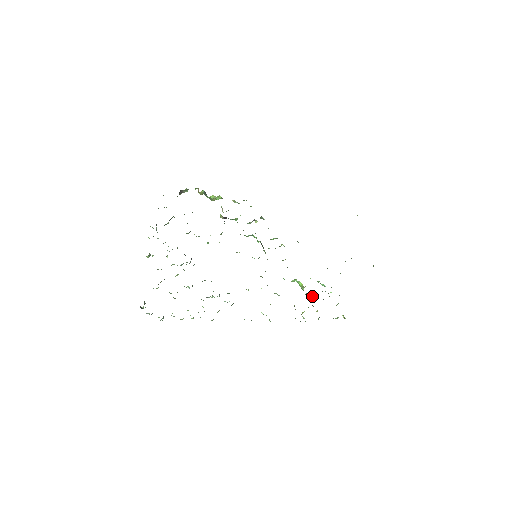
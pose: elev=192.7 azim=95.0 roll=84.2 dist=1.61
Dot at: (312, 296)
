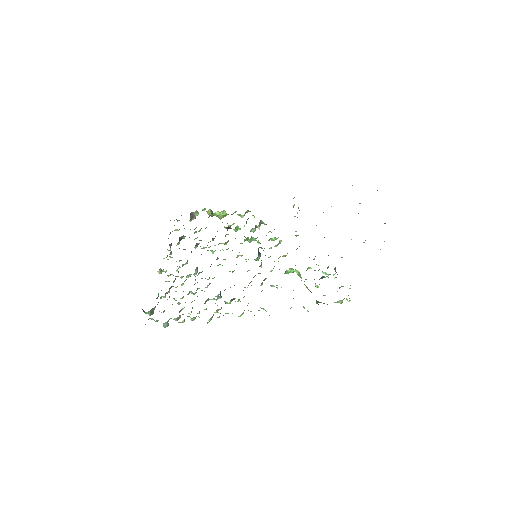
Dot at: occluded
